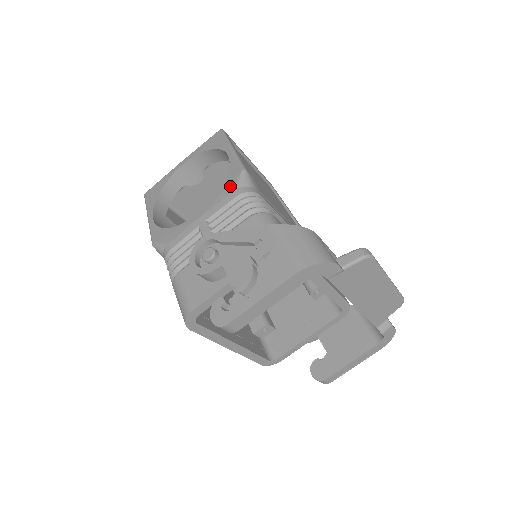
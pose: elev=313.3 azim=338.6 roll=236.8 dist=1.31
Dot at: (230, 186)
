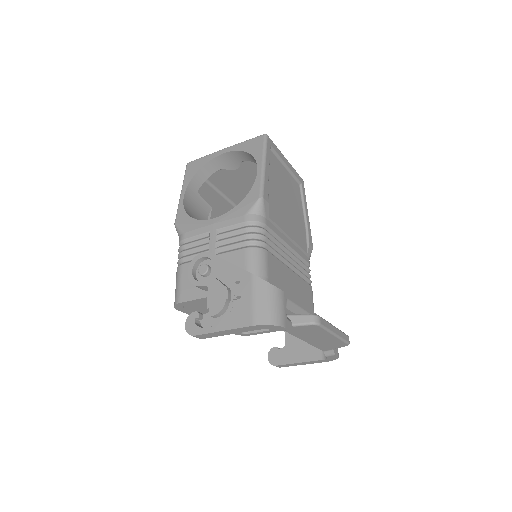
Dot at: (245, 208)
